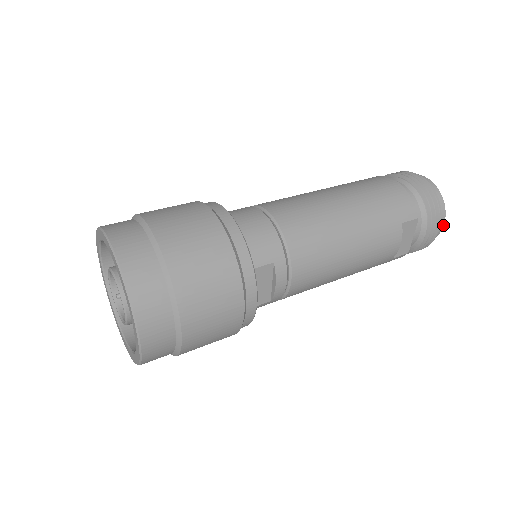
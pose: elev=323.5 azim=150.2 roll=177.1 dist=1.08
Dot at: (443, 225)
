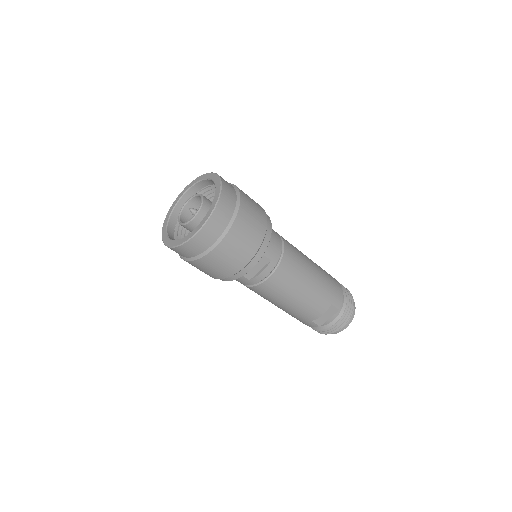
Dot at: occluded
